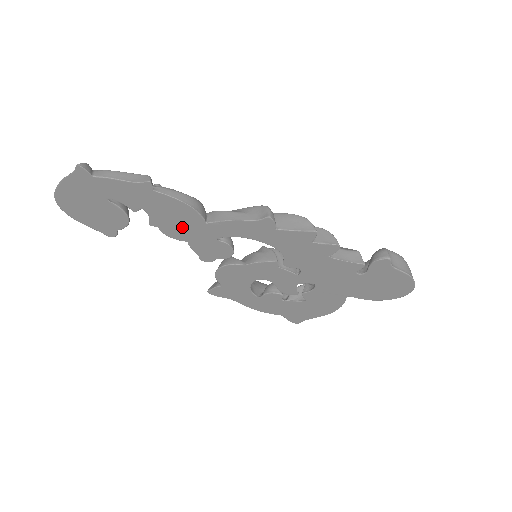
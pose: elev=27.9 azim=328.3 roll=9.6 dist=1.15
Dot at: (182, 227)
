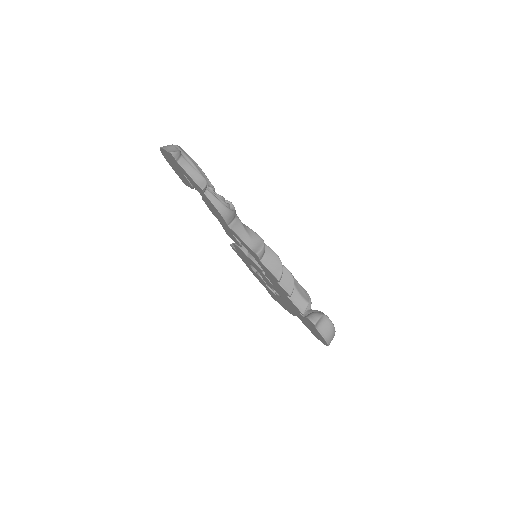
Dot at: (217, 215)
